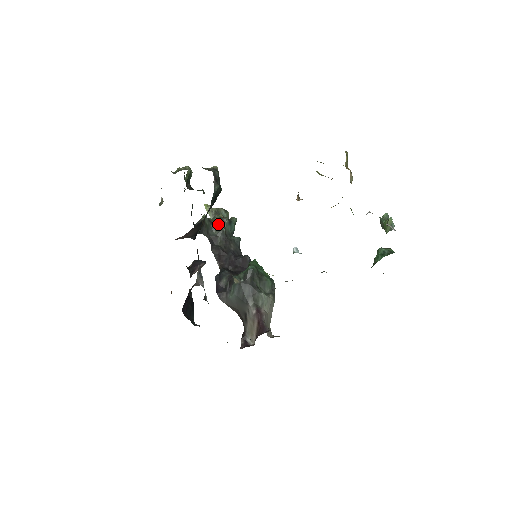
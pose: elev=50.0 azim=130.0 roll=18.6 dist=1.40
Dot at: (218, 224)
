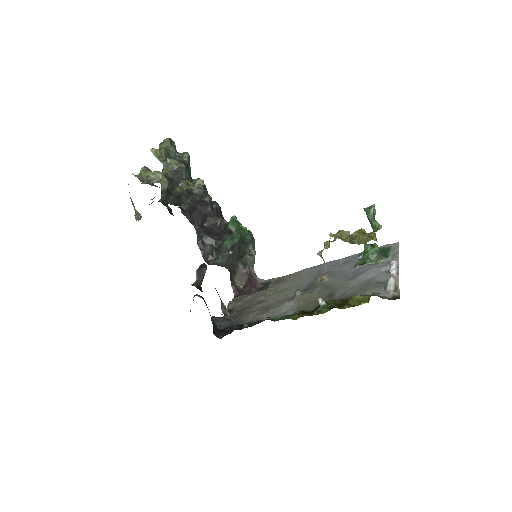
Dot at: (177, 176)
